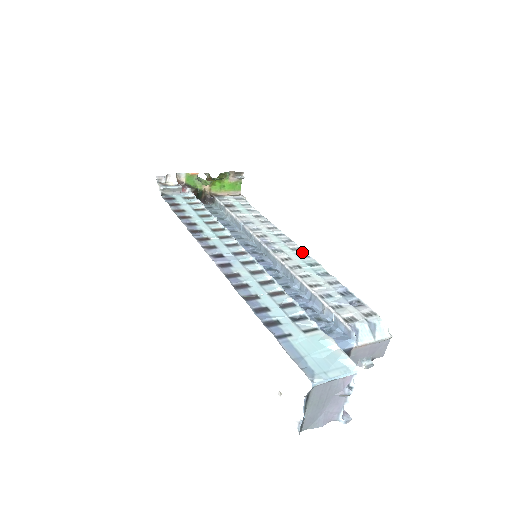
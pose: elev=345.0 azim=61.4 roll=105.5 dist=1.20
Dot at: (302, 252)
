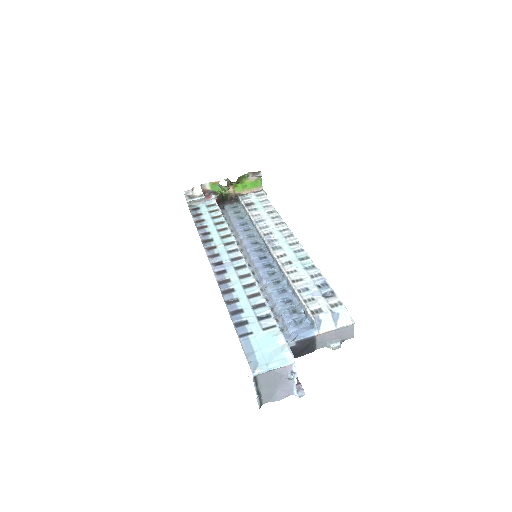
Dot at: (298, 246)
